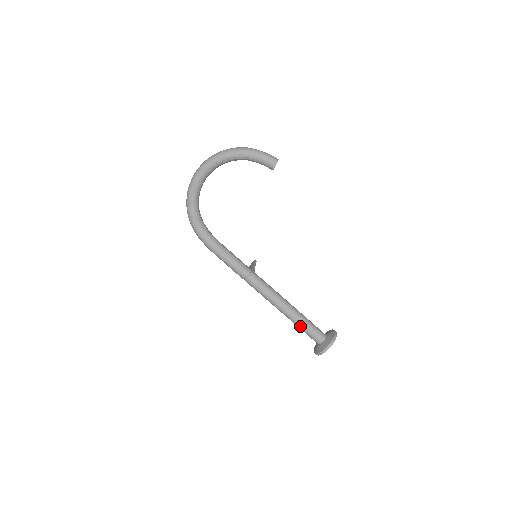
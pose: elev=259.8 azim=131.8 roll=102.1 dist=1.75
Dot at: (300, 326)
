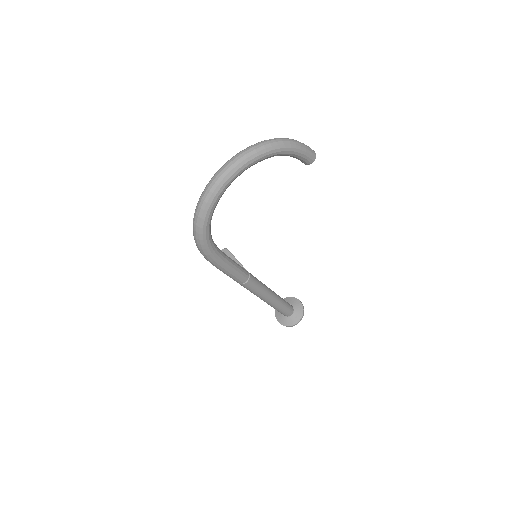
Dot at: (279, 308)
